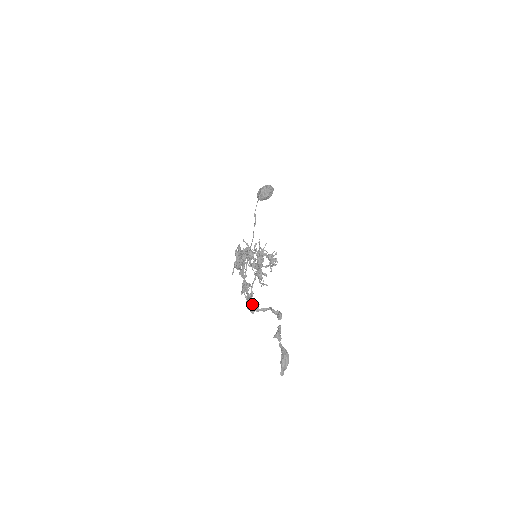
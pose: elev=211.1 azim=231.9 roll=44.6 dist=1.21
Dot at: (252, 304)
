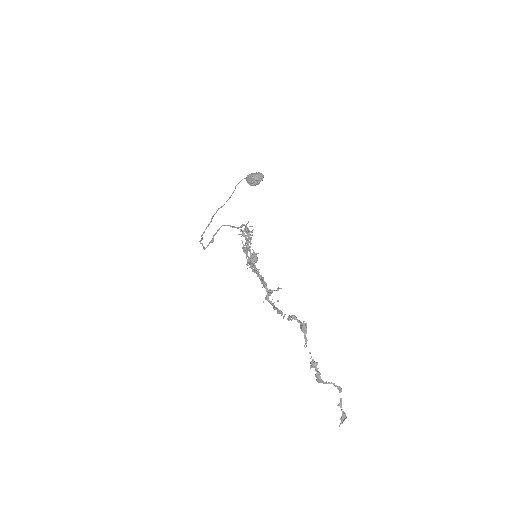
Dot at: (322, 381)
